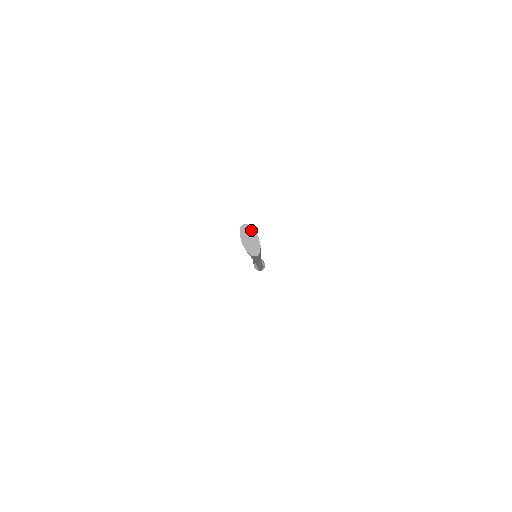
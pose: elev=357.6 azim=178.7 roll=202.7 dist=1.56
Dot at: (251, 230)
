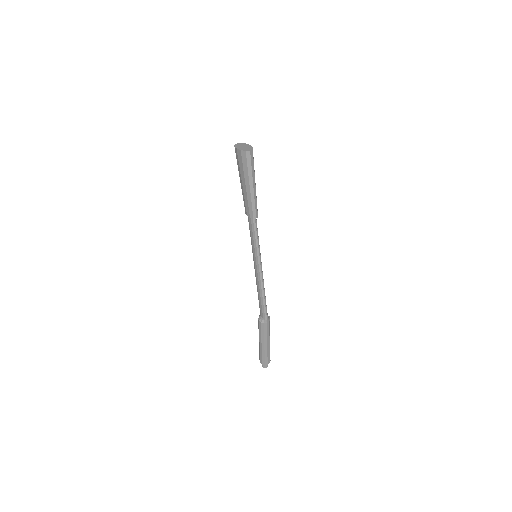
Dot at: (244, 144)
